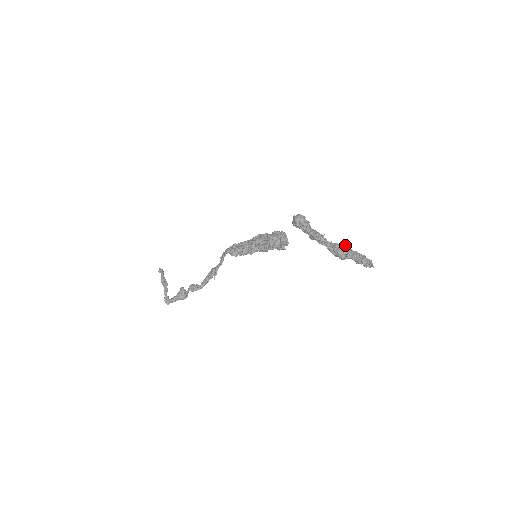
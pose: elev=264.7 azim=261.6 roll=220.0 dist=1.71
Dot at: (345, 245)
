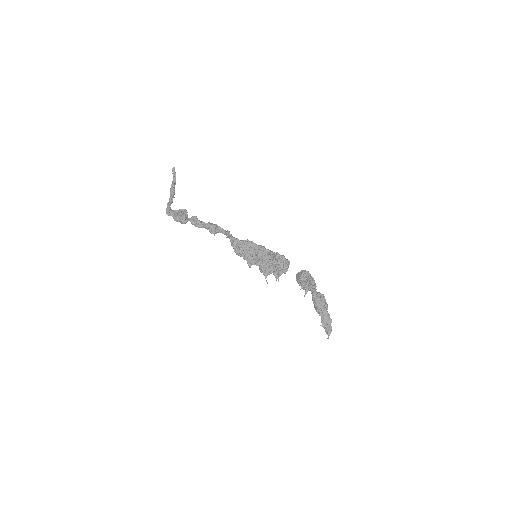
Dot at: (325, 305)
